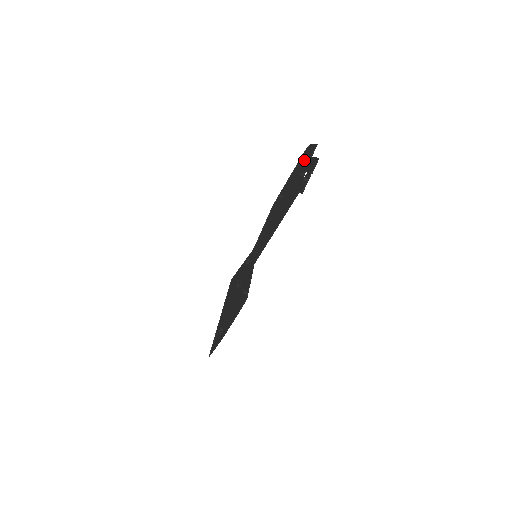
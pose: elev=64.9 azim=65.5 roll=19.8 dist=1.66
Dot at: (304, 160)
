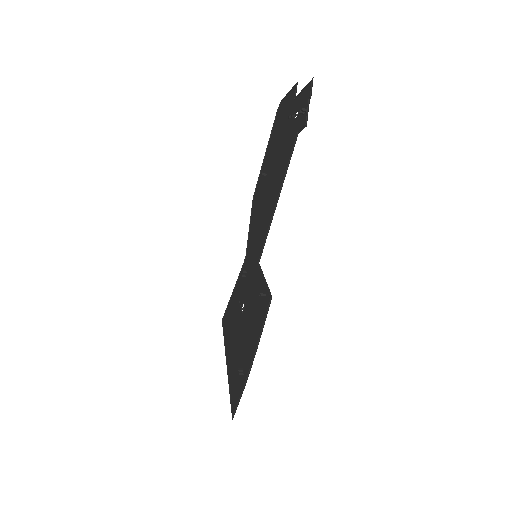
Dot at: (282, 115)
